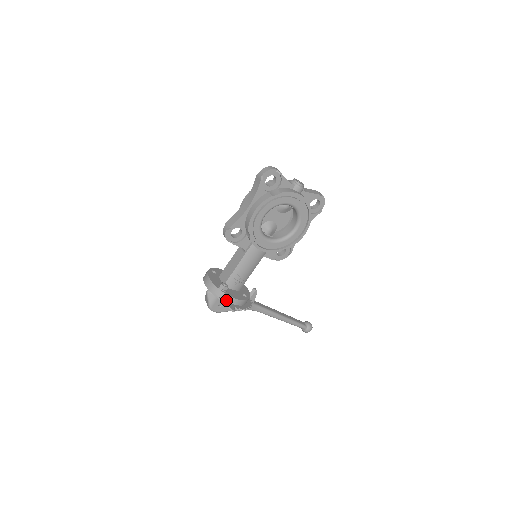
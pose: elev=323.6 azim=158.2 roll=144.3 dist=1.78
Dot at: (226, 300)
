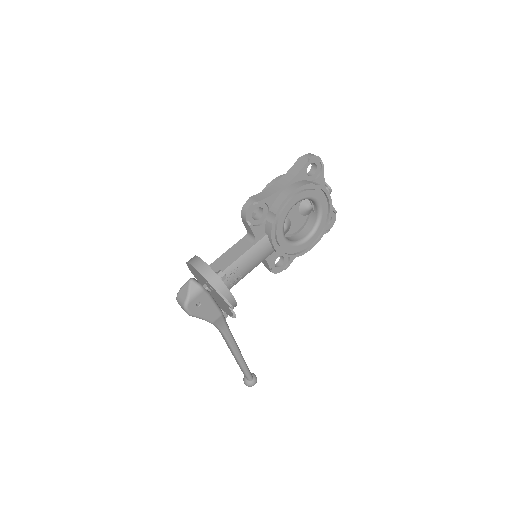
Dot at: (221, 292)
